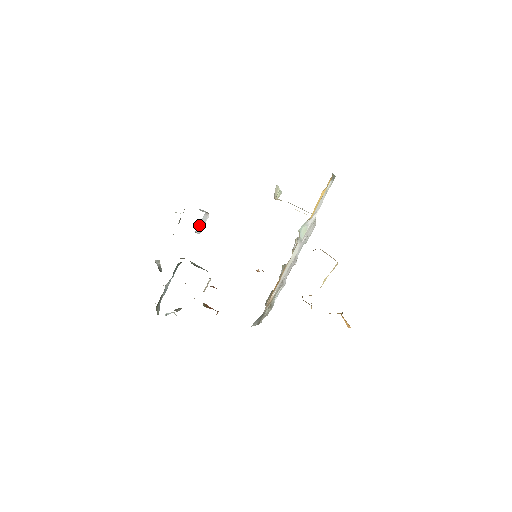
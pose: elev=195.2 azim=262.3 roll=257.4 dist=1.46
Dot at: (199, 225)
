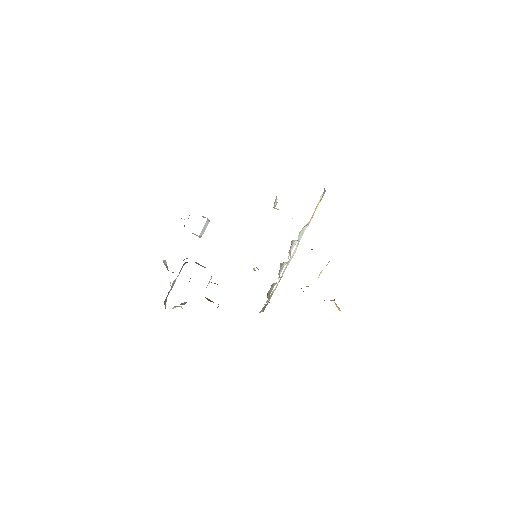
Dot at: (202, 230)
